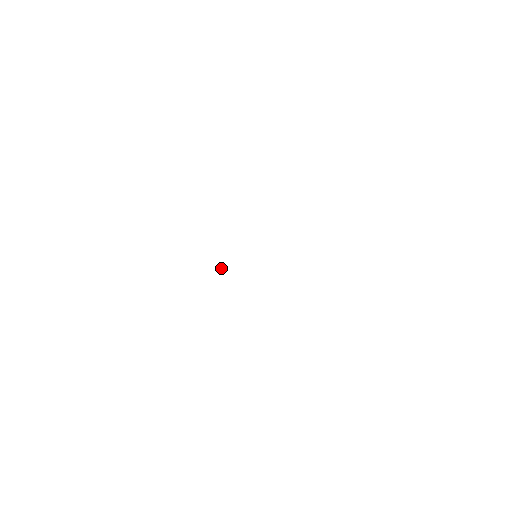
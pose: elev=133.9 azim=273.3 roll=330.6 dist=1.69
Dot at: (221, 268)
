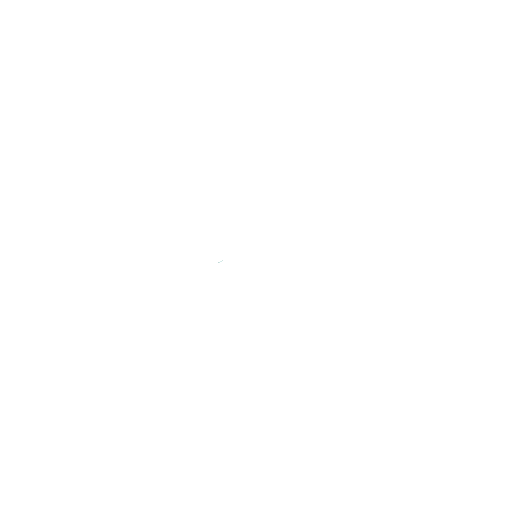
Dot at: (221, 261)
